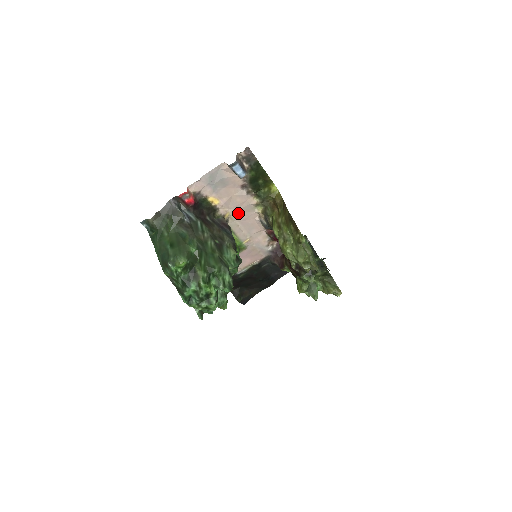
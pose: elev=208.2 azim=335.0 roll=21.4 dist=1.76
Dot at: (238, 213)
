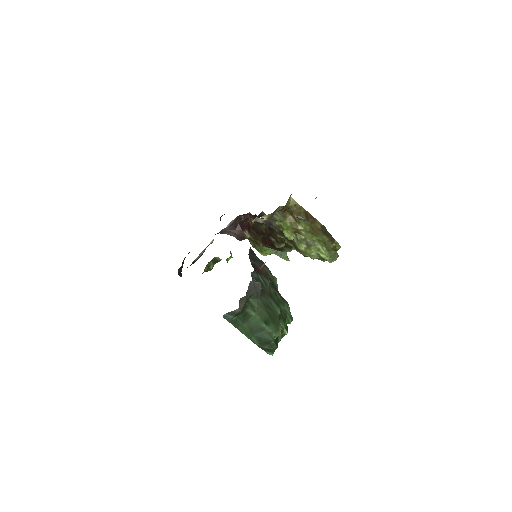
Dot at: occluded
